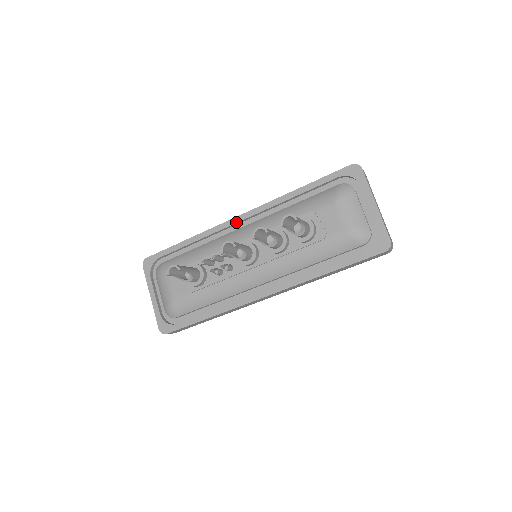
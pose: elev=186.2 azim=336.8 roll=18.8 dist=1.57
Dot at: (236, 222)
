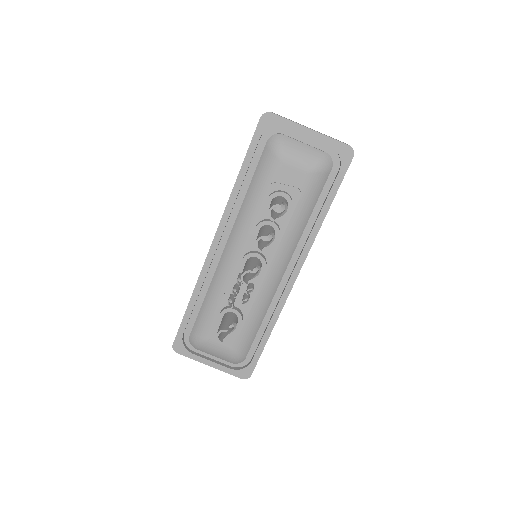
Dot at: (215, 249)
